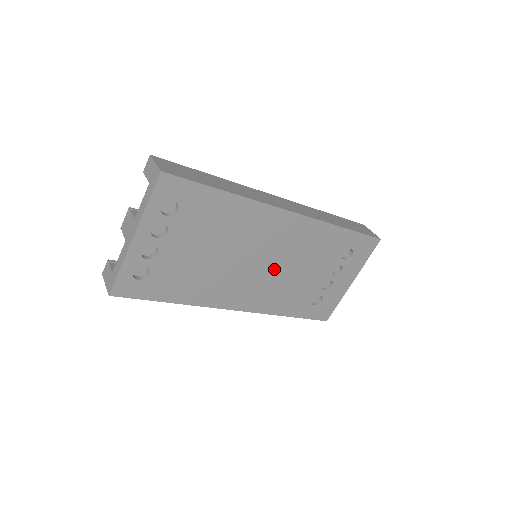
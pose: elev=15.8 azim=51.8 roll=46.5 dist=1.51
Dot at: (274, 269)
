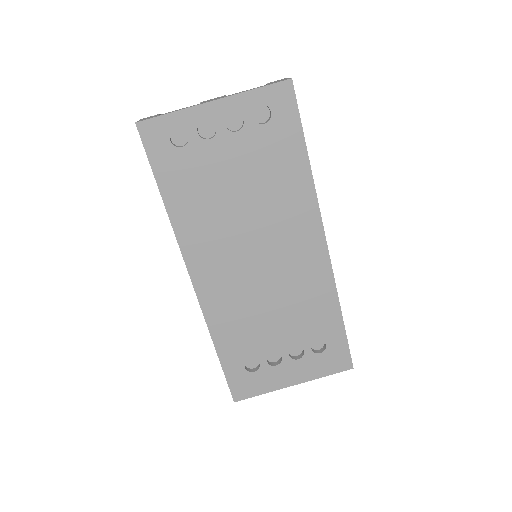
Dot at: (260, 280)
